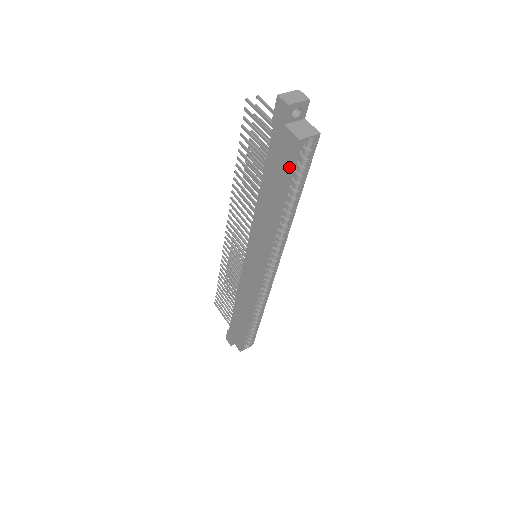
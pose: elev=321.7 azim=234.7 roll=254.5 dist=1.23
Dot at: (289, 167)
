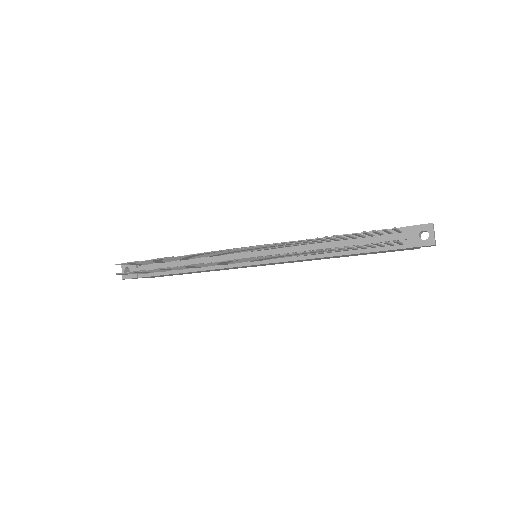
Dot at: occluded
